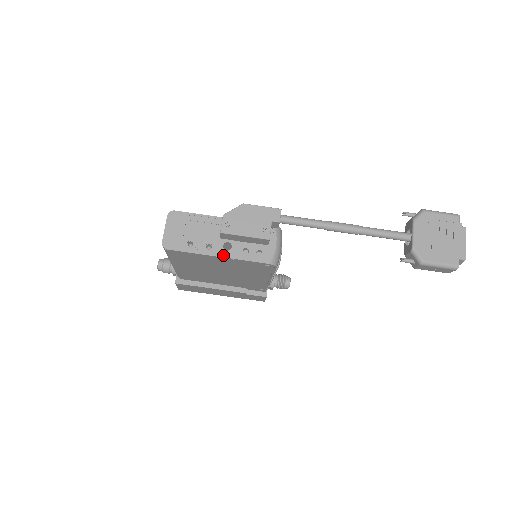
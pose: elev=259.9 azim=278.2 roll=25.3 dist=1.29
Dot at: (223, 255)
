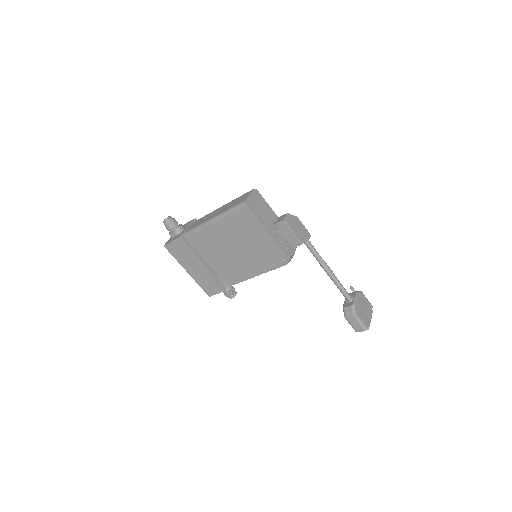
Dot at: (271, 234)
